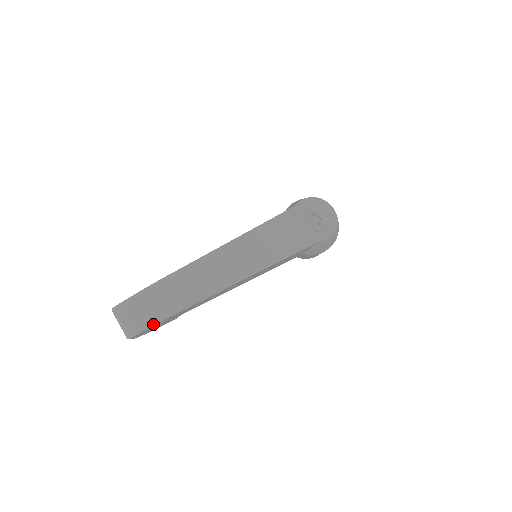
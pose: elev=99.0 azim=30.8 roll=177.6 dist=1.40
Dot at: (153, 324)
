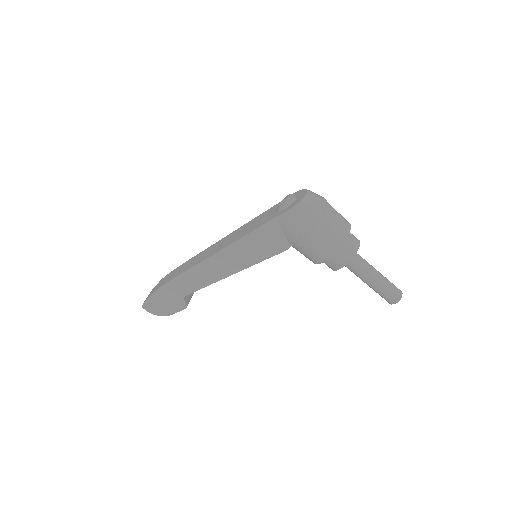
Dot at: (152, 293)
